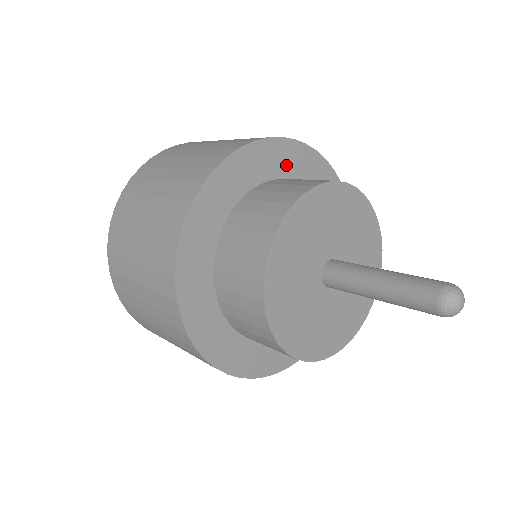
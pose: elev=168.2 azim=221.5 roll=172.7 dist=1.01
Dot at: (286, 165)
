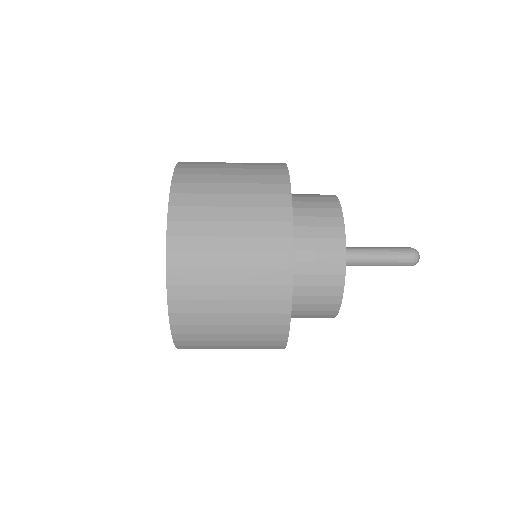
Dot at: occluded
